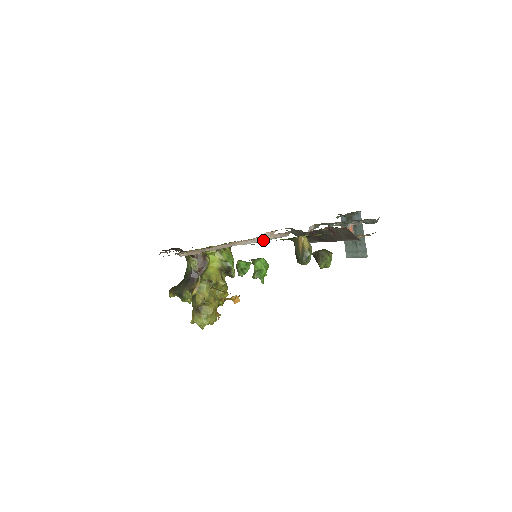
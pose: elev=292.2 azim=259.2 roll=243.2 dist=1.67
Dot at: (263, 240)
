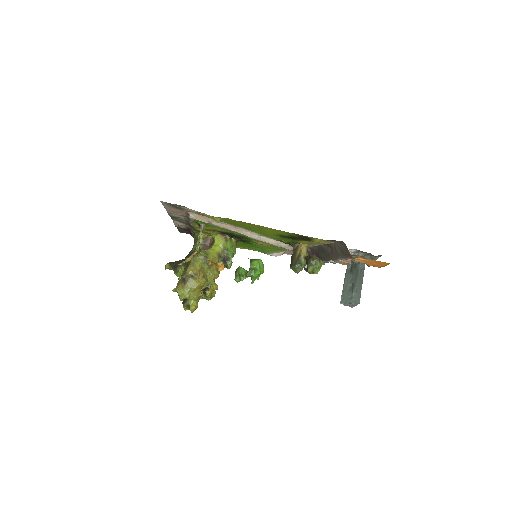
Dot at: (267, 241)
